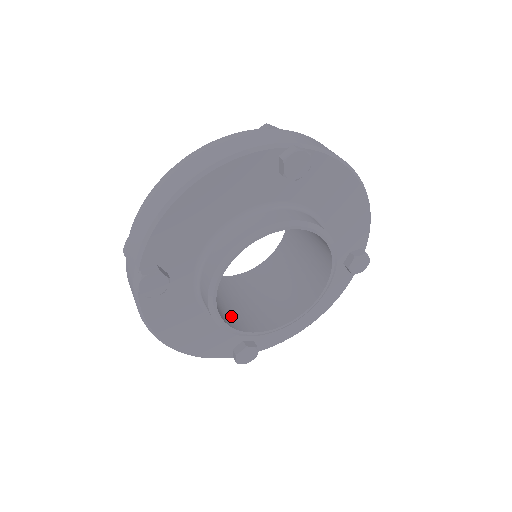
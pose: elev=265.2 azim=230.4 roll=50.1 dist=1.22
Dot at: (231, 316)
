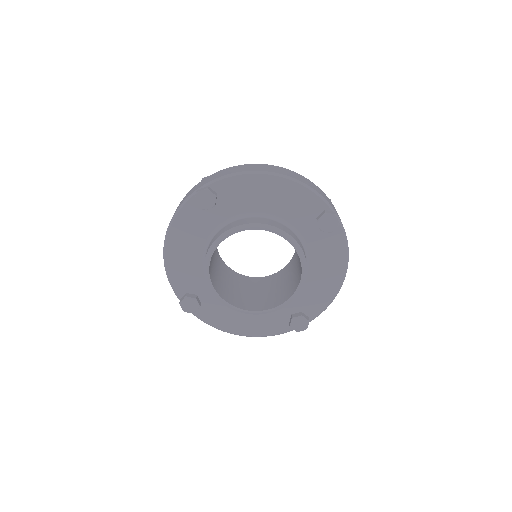
Dot at: occluded
